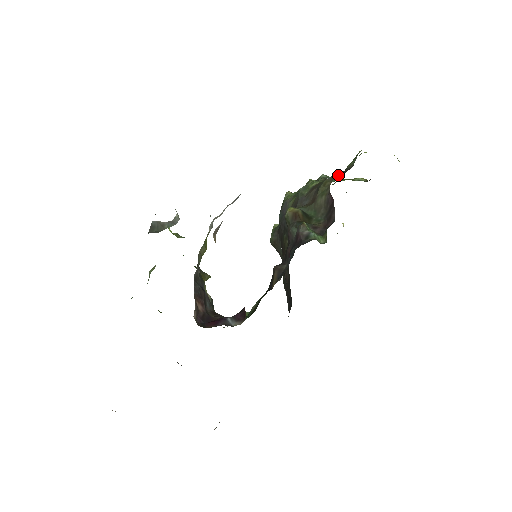
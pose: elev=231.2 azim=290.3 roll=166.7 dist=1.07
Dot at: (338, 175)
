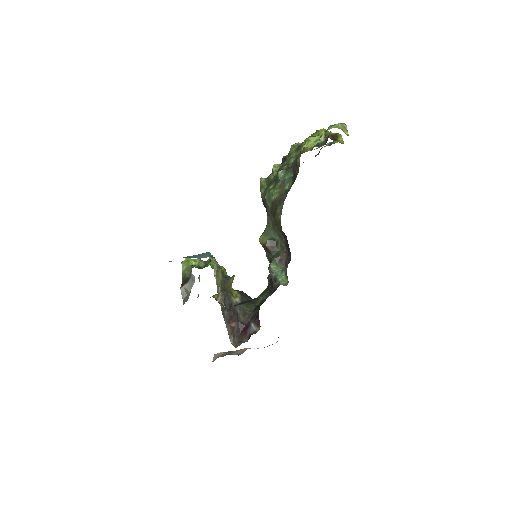
Dot at: (292, 171)
